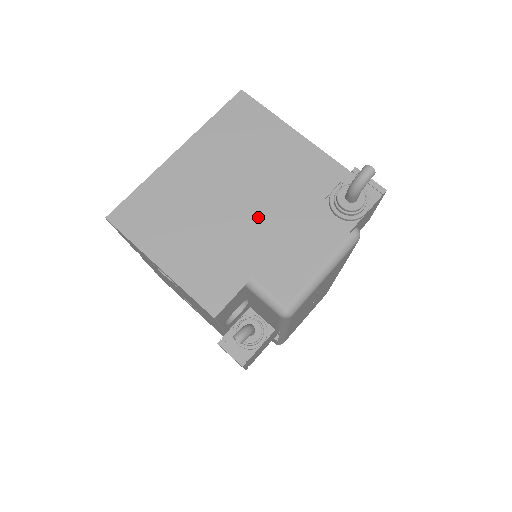
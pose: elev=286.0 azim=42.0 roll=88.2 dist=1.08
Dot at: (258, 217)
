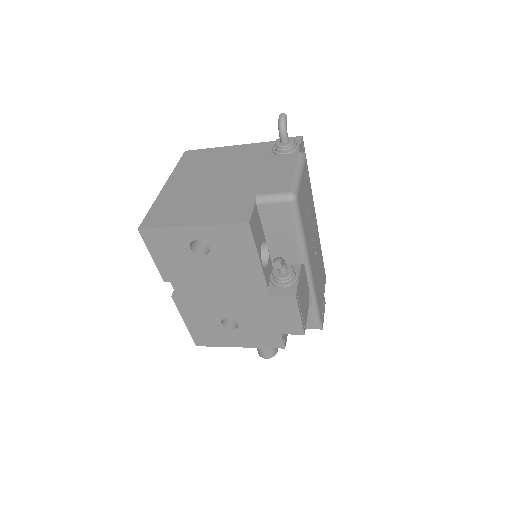
Dot at: (238, 179)
